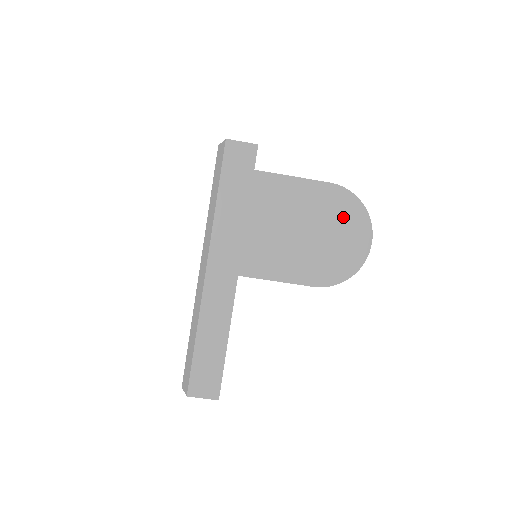
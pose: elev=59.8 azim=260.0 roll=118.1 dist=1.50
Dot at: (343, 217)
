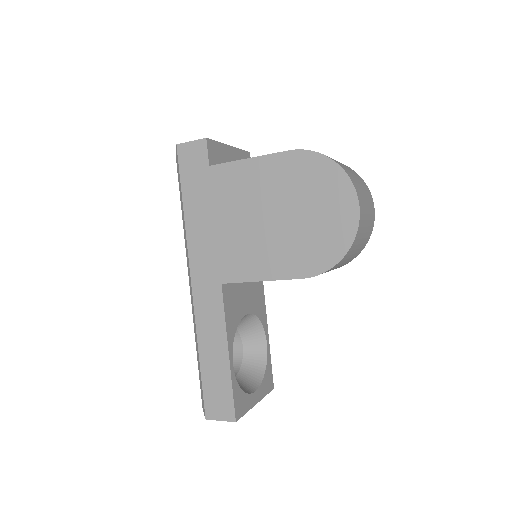
Dot at: (315, 186)
